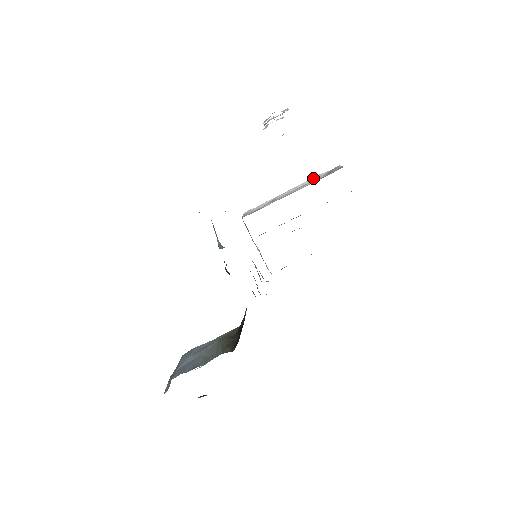
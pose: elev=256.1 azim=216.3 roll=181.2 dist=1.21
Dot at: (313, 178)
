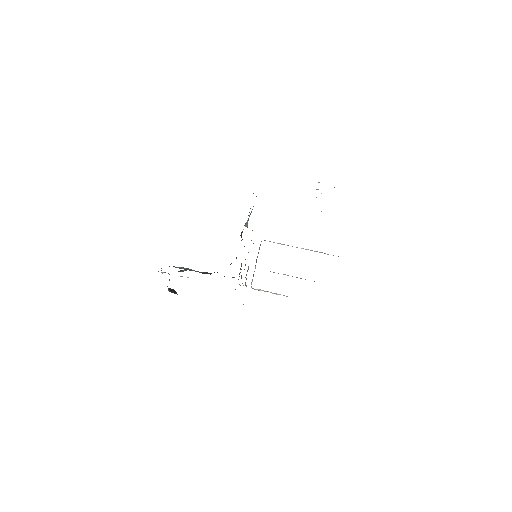
Dot at: (319, 252)
